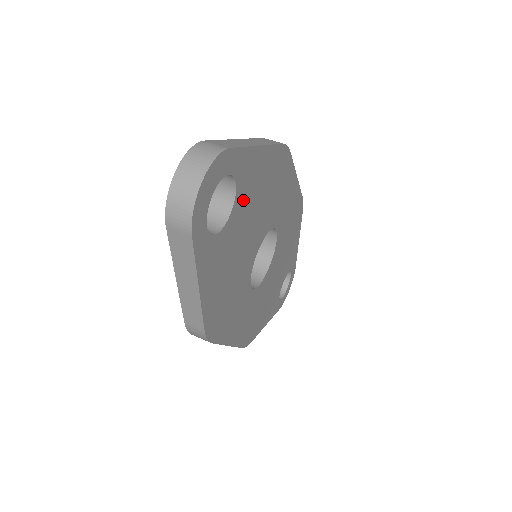
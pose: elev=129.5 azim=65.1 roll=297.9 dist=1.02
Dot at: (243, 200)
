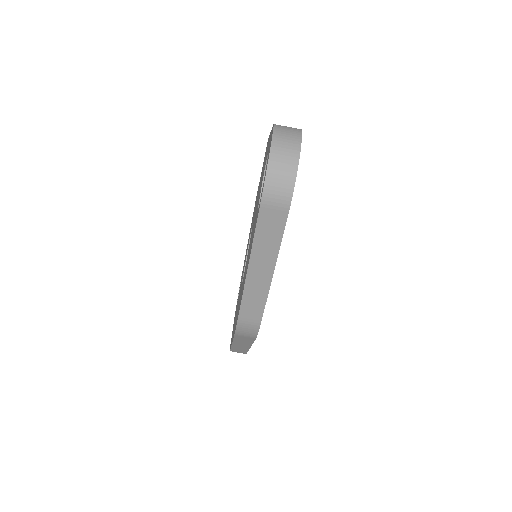
Dot at: occluded
